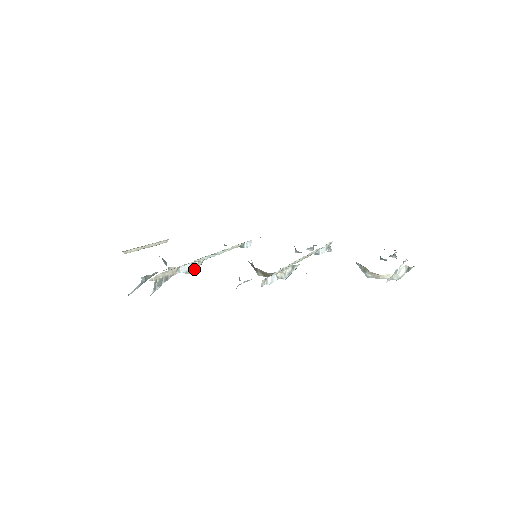
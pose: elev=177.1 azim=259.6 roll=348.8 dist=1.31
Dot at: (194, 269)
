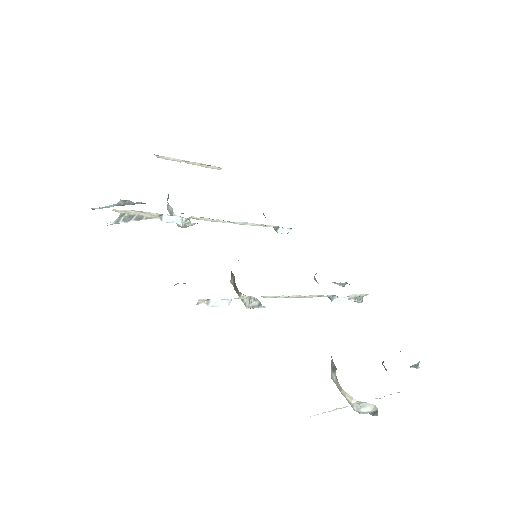
Dot at: (182, 225)
